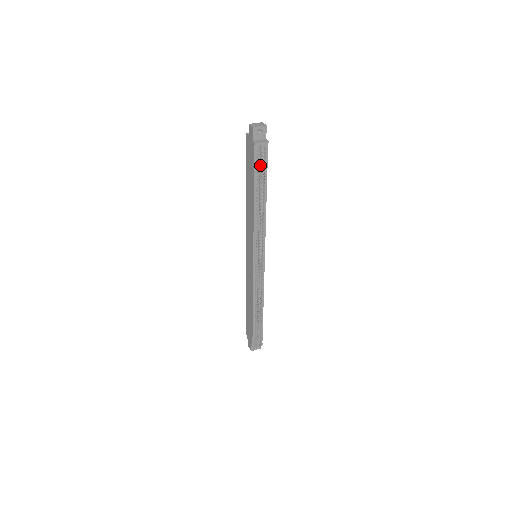
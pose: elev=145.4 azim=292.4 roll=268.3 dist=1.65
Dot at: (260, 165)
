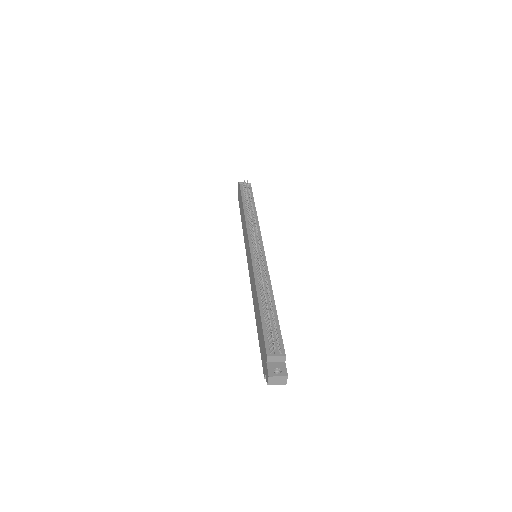
Dot at: occluded
